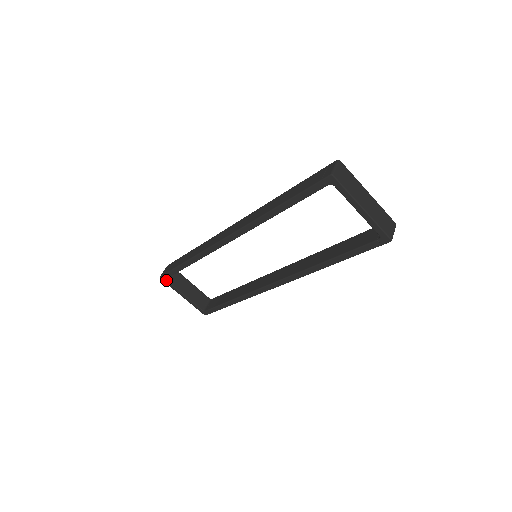
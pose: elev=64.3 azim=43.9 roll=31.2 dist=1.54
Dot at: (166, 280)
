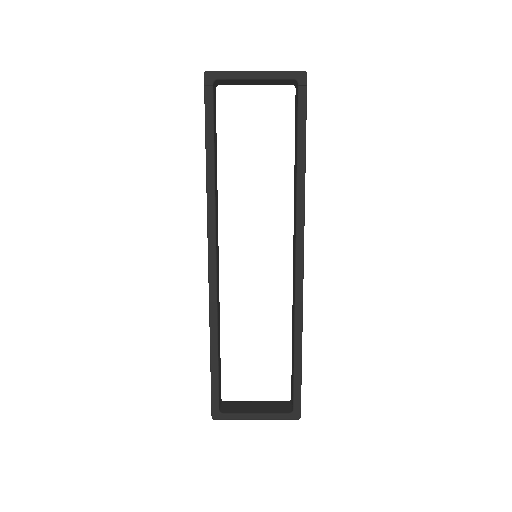
Dot at: (220, 413)
